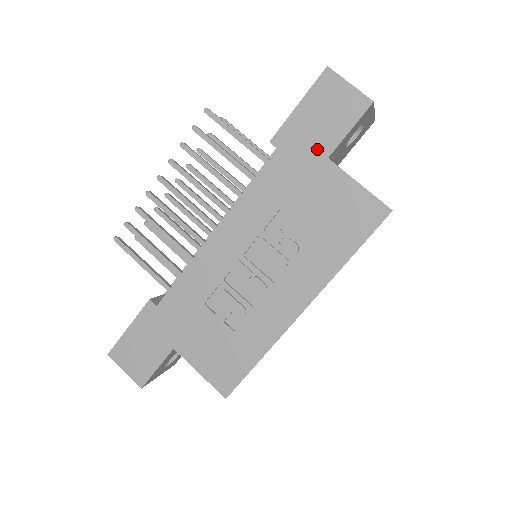
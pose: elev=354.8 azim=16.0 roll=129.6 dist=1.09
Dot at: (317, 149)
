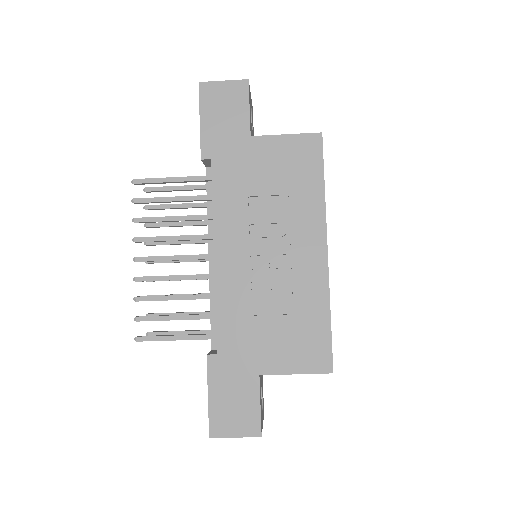
Dot at: (238, 137)
